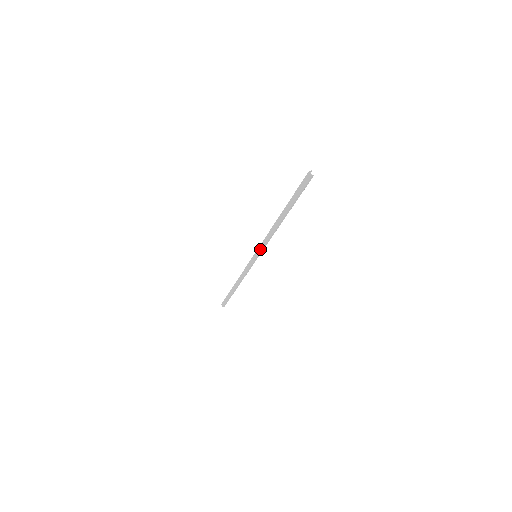
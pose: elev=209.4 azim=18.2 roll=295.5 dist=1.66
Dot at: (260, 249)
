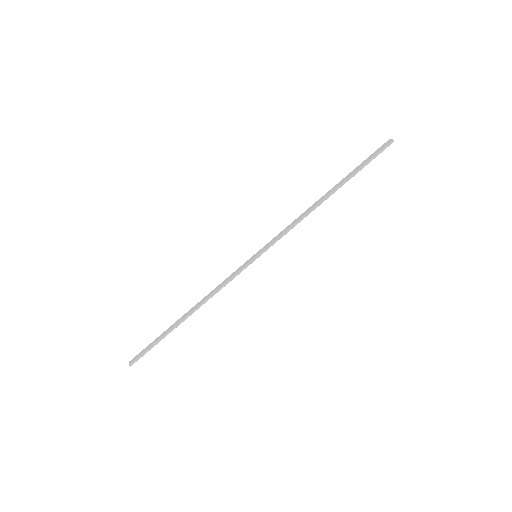
Dot at: (270, 242)
